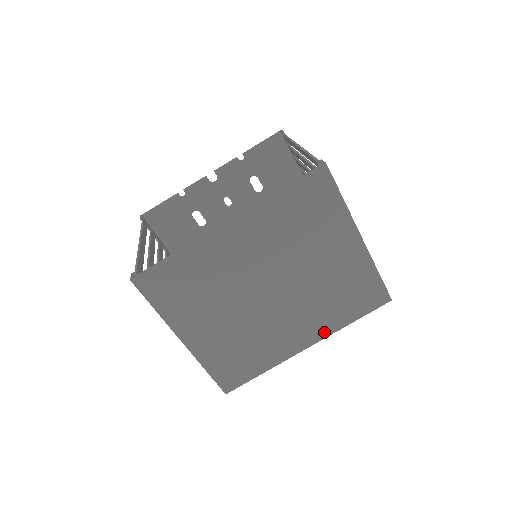
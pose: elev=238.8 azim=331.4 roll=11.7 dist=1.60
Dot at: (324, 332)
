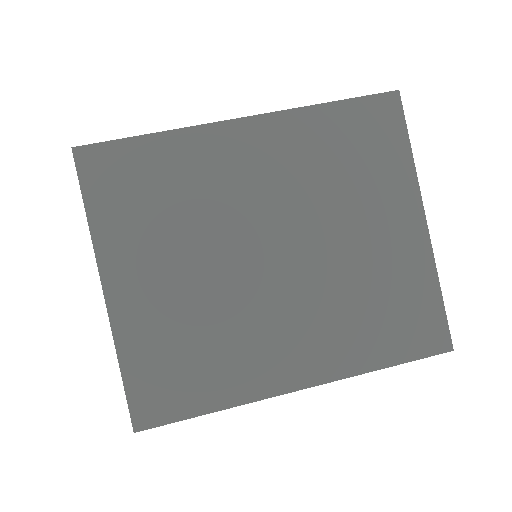
Dot at: (335, 368)
